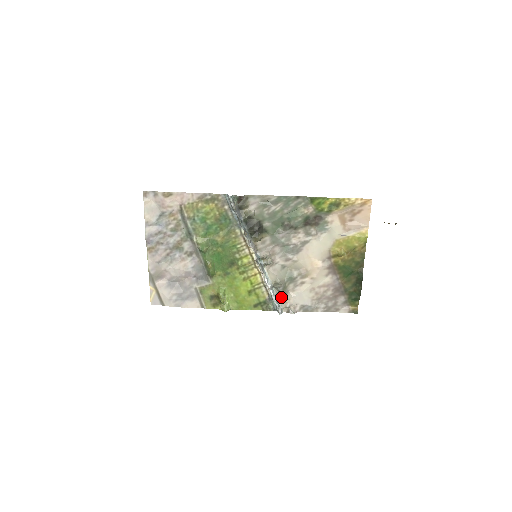
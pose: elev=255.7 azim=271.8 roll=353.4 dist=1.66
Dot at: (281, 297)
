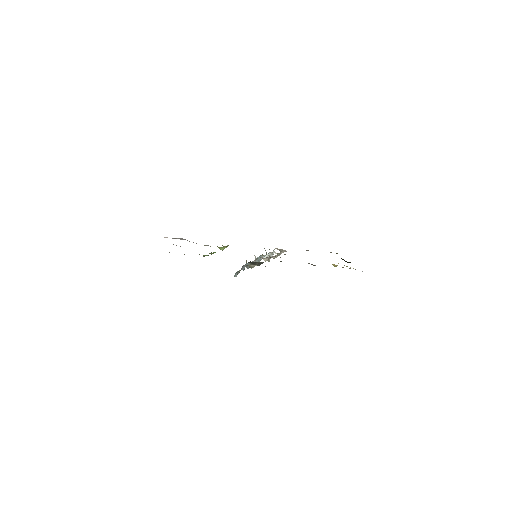
Dot at: occluded
